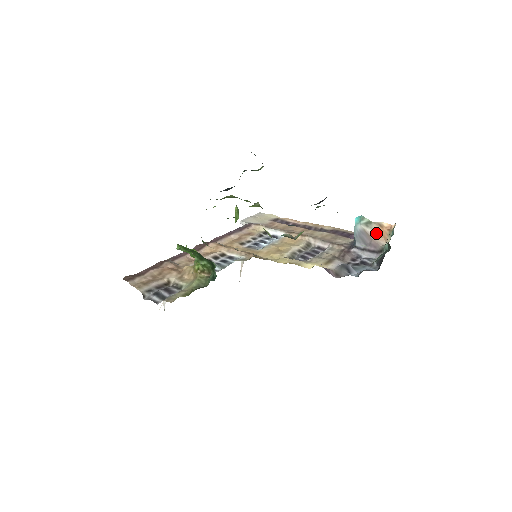
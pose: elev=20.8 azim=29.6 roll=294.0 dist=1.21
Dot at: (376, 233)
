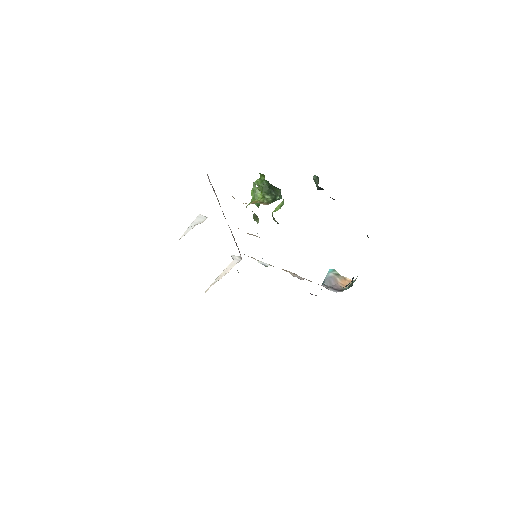
Dot at: (341, 281)
